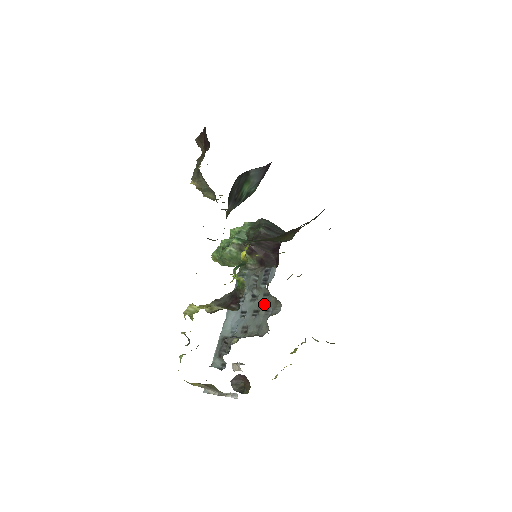
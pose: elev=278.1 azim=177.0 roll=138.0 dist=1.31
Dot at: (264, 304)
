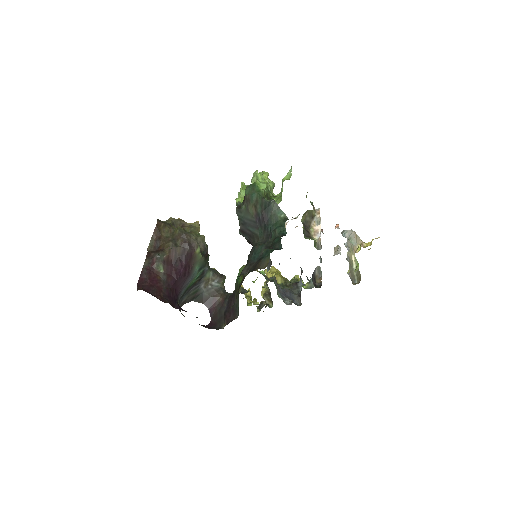
Dot at: occluded
